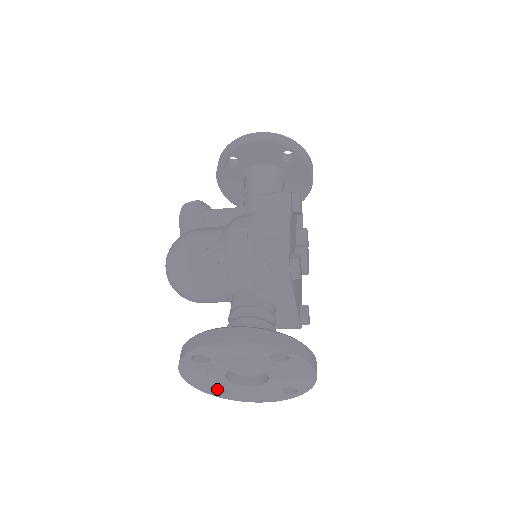
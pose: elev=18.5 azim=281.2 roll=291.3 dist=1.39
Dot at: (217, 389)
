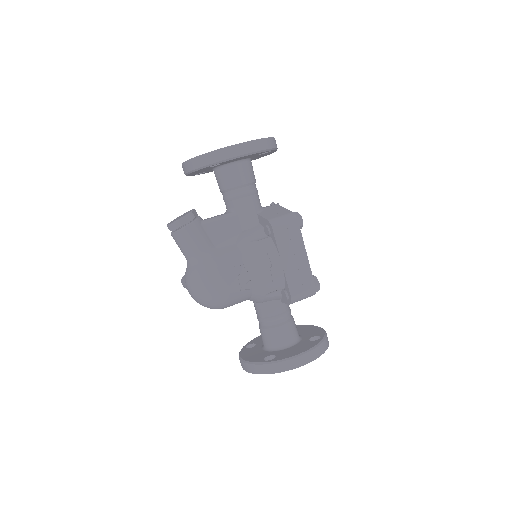
Dot at: occluded
